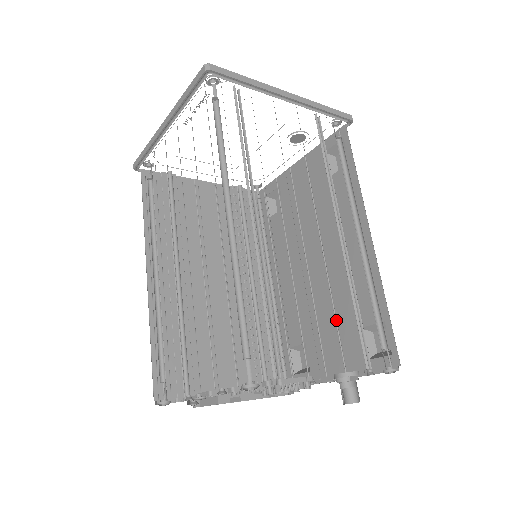
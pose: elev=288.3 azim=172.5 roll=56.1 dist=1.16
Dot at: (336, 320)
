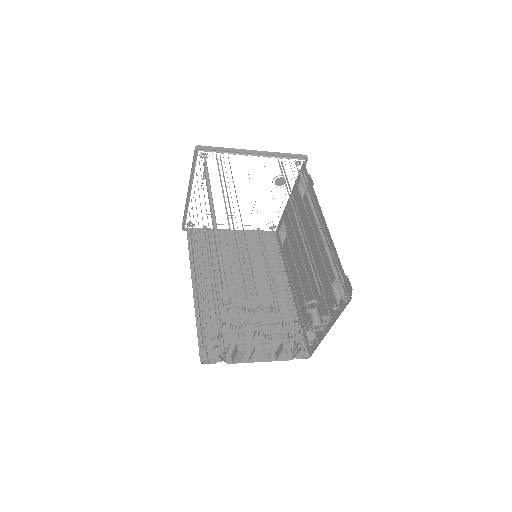
Dot at: occluded
